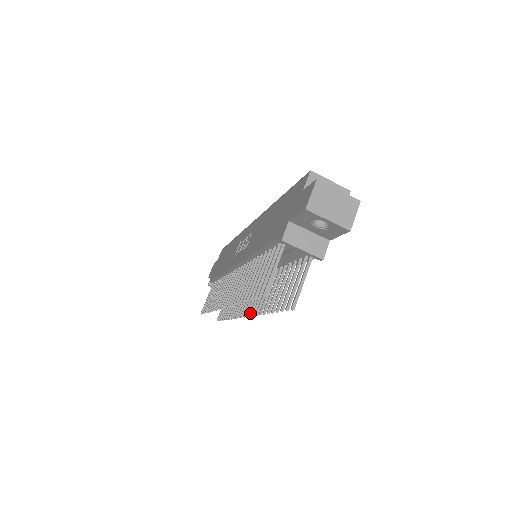
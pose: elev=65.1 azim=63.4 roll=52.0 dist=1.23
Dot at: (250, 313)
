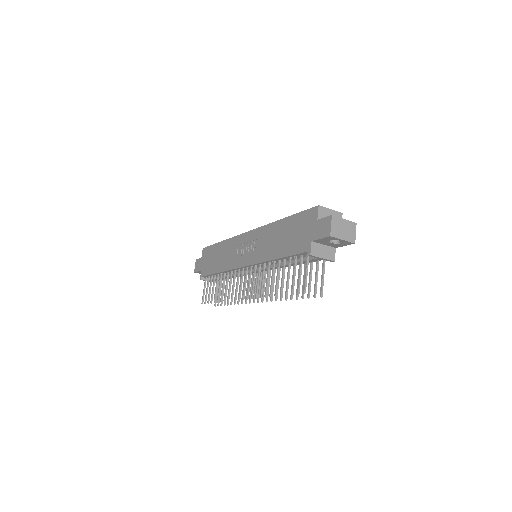
Dot at: (266, 300)
